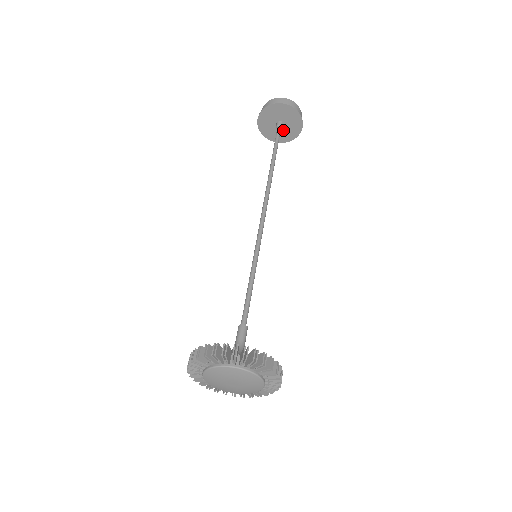
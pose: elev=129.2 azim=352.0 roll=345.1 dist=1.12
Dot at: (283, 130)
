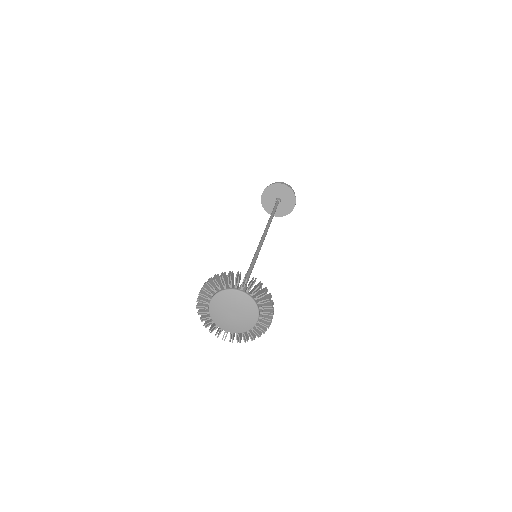
Dot at: (280, 206)
